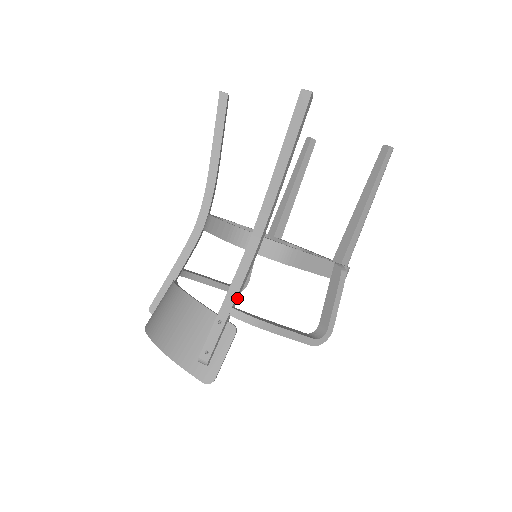
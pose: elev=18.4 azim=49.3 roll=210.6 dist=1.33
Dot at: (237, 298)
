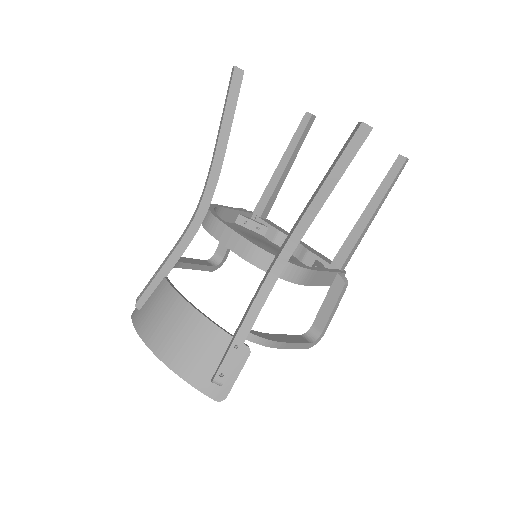
Dot at: (253, 321)
